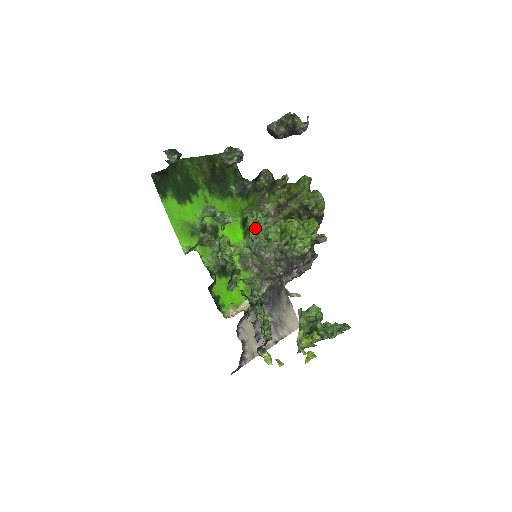
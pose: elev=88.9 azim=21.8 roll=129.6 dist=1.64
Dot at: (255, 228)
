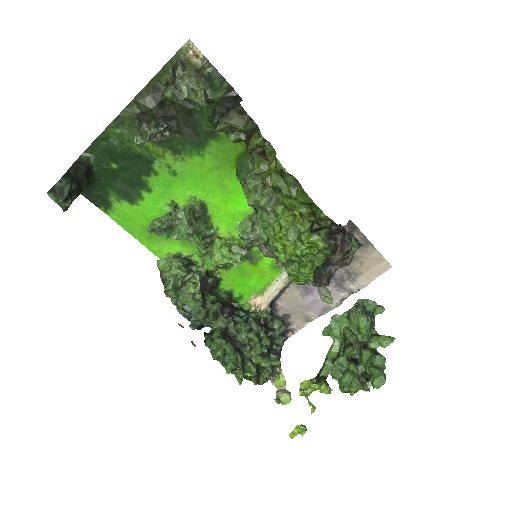
Dot at: occluded
